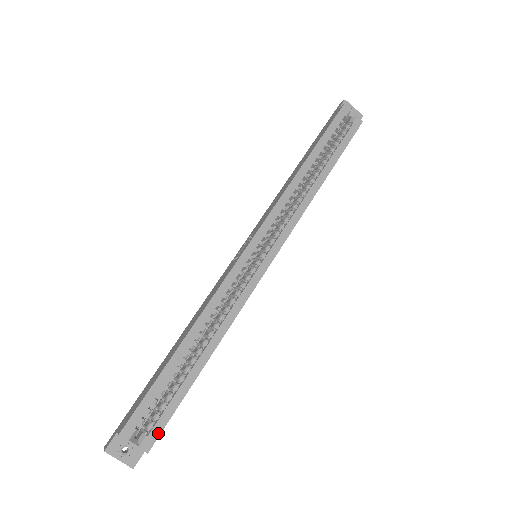
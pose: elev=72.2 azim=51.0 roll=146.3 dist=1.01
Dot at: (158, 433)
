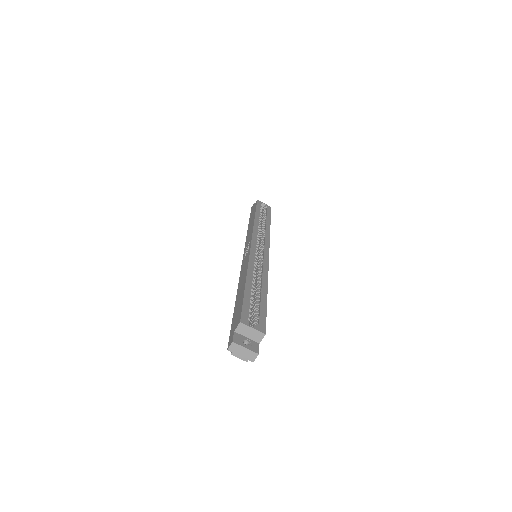
Dot at: (264, 324)
